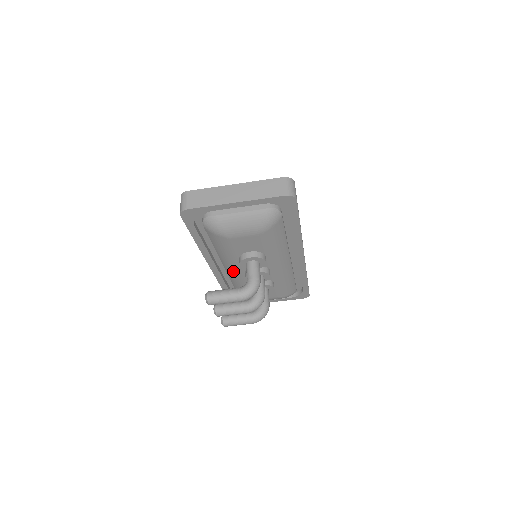
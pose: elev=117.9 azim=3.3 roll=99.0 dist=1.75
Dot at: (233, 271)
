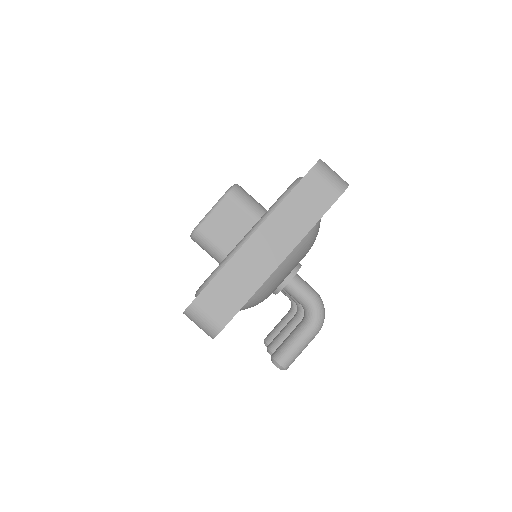
Dot at: occluded
